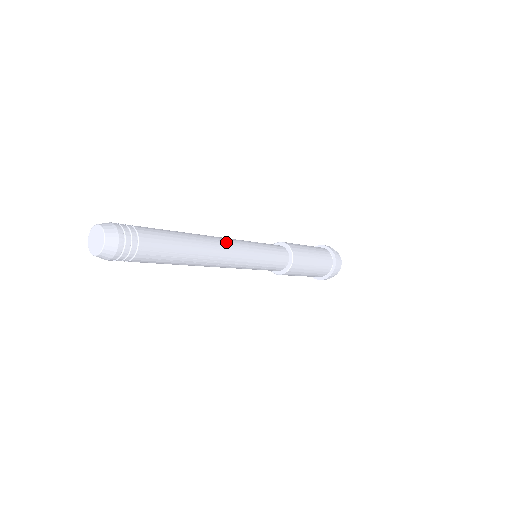
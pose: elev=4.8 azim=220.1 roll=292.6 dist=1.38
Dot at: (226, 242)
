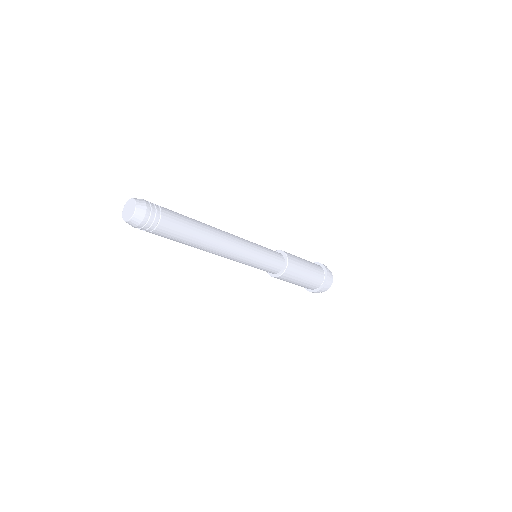
Dot at: (231, 245)
